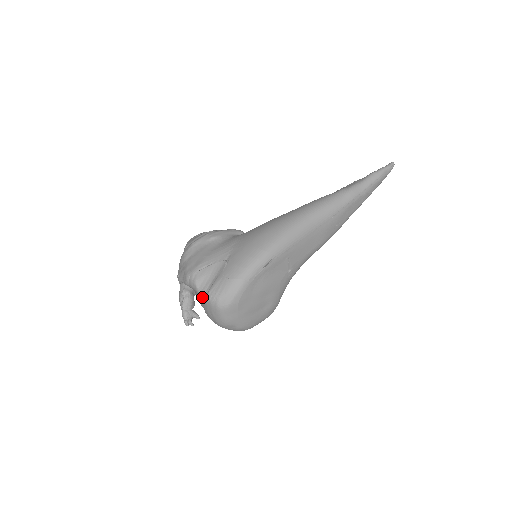
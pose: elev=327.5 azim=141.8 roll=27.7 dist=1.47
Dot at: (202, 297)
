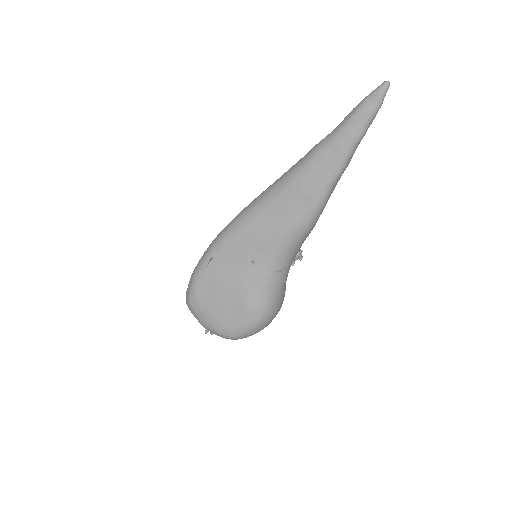
Dot at: occluded
